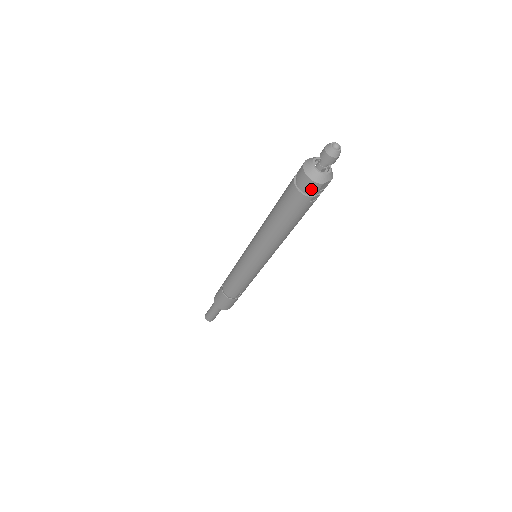
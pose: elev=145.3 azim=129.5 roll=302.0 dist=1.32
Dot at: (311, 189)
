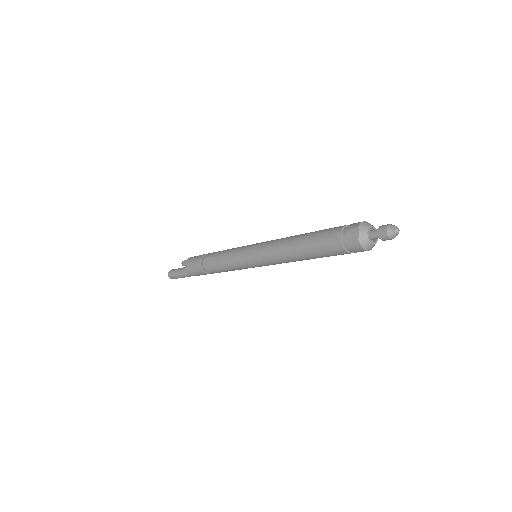
Dot at: occluded
